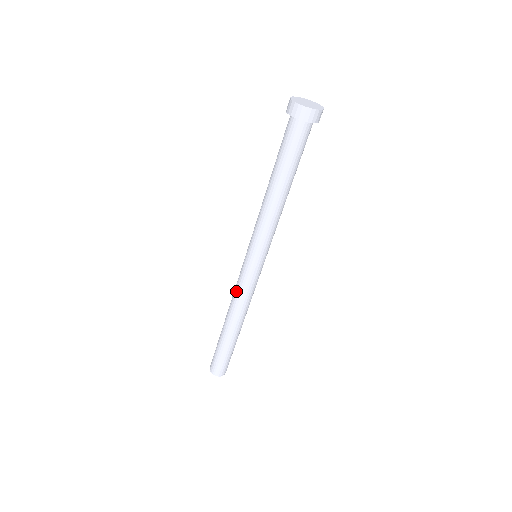
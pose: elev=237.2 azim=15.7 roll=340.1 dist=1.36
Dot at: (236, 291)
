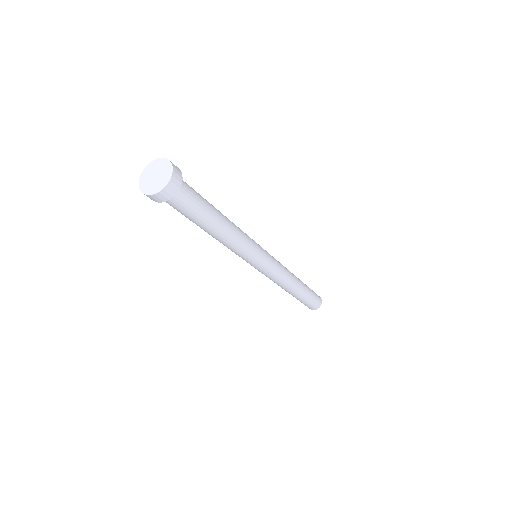
Dot at: occluded
